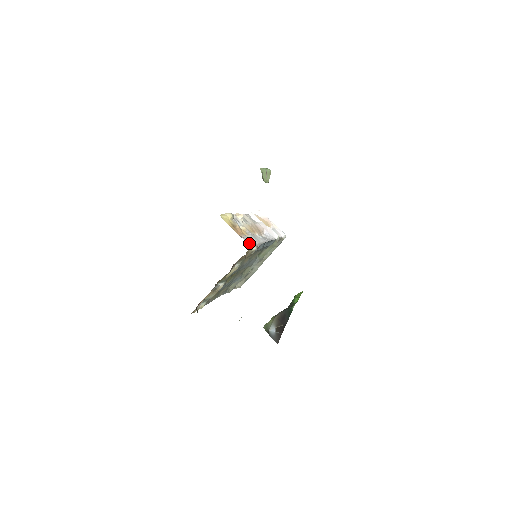
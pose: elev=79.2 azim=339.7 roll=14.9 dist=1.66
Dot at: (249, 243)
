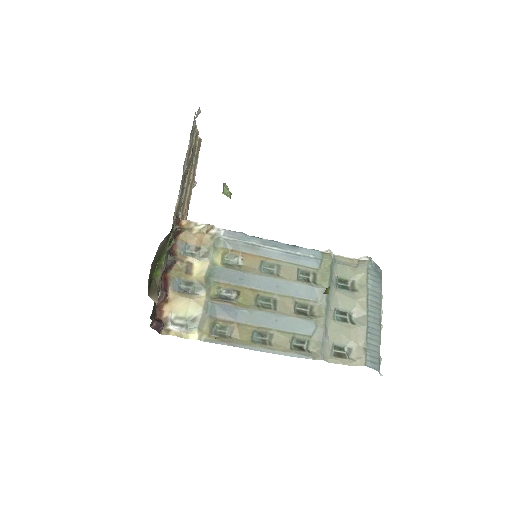
Dot at: occluded
